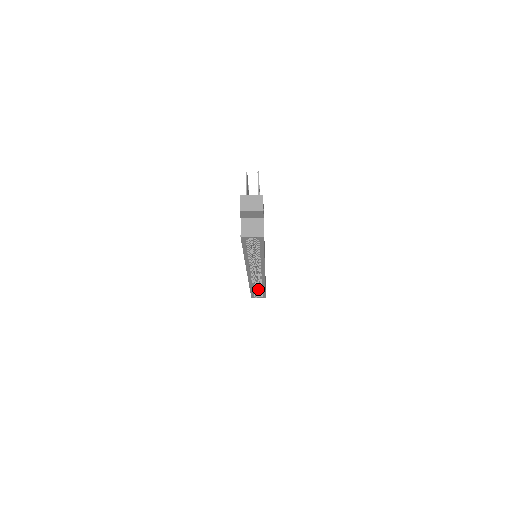
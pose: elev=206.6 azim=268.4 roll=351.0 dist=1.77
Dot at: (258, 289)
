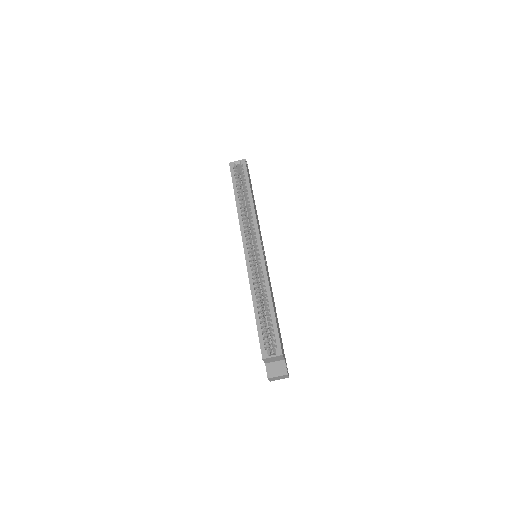
Dot at: occluded
